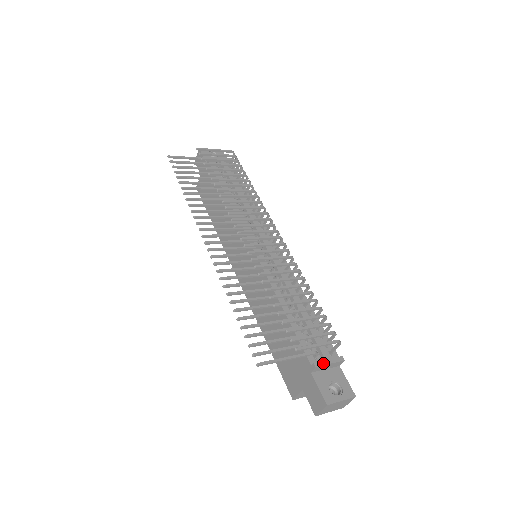
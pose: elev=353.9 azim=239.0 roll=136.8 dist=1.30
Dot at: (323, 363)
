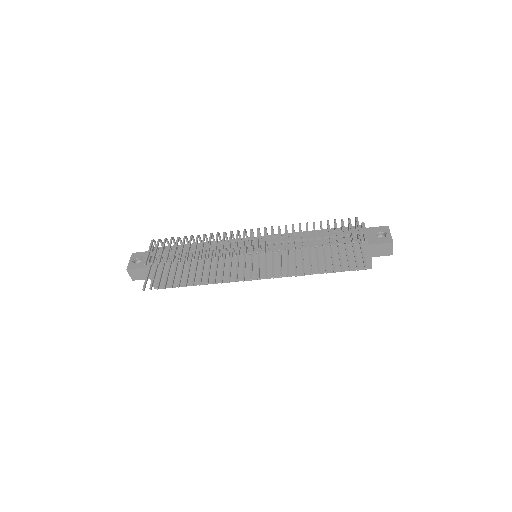
Dot at: (366, 234)
